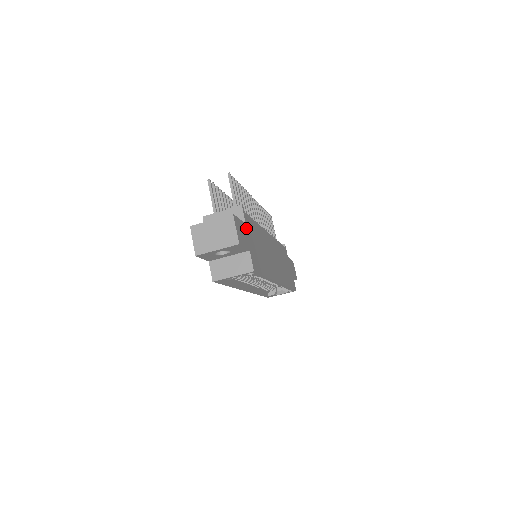
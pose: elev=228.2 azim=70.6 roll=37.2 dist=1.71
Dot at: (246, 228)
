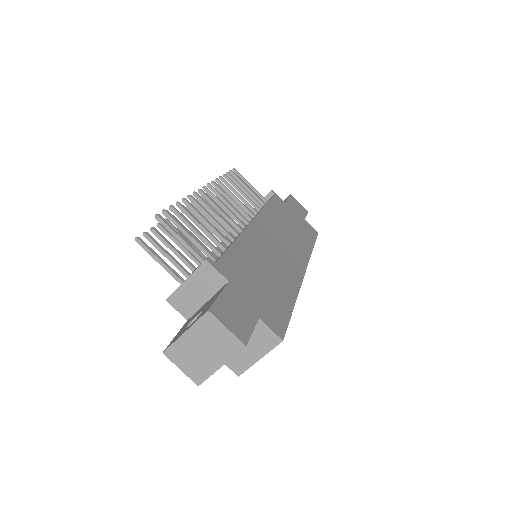
Dot at: (233, 288)
